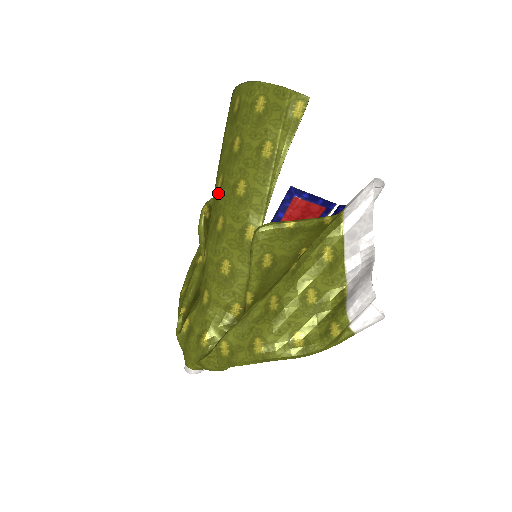
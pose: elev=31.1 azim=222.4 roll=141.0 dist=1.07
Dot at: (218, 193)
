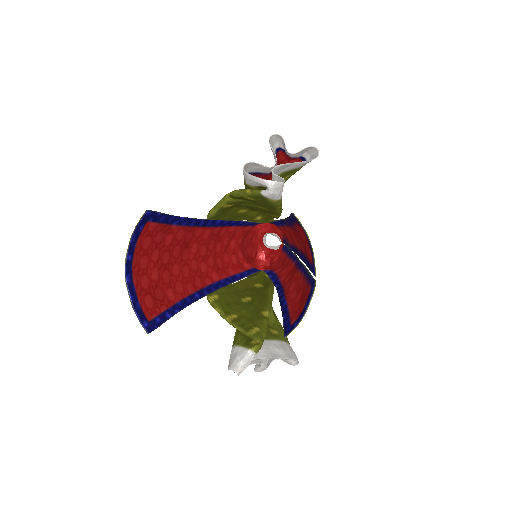
Dot at: (193, 244)
